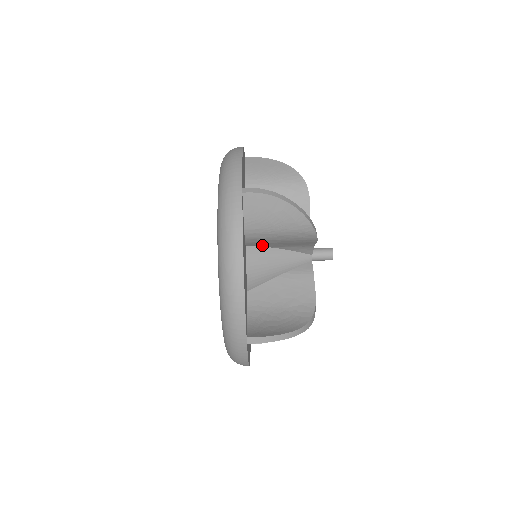
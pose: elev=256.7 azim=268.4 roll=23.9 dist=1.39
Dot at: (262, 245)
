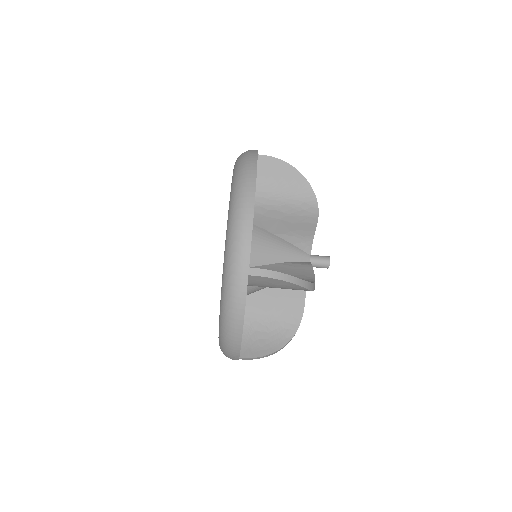
Dot at: (266, 225)
